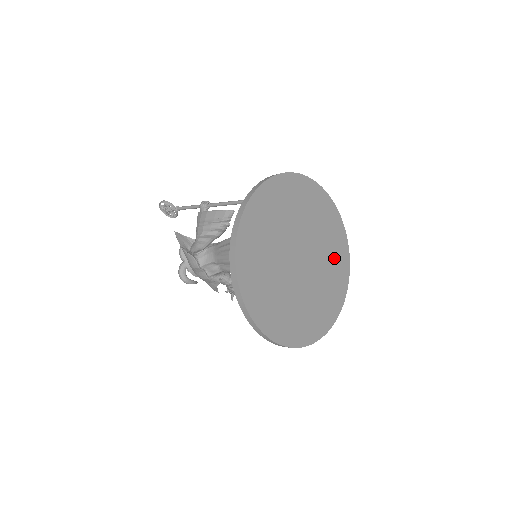
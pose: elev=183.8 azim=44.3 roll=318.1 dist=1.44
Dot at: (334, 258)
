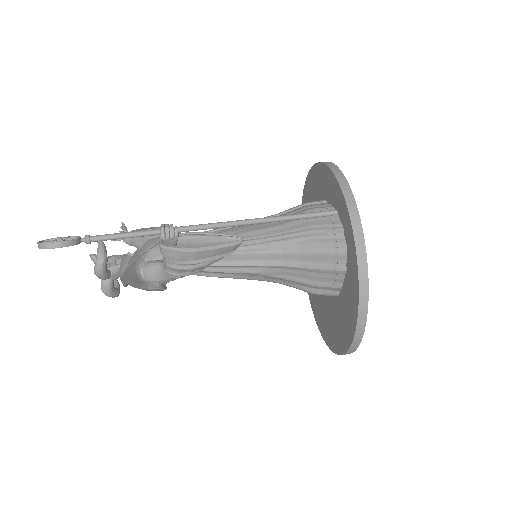
Dot at: occluded
